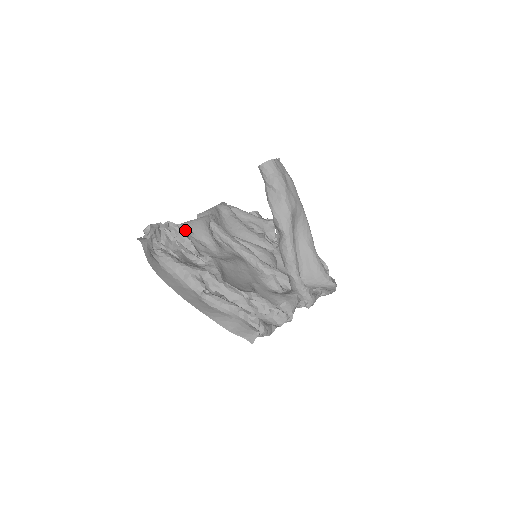
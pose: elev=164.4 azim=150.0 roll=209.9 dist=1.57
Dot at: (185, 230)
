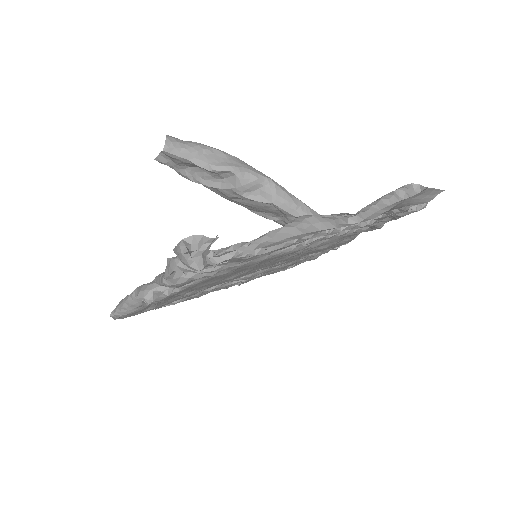
Dot at: occluded
